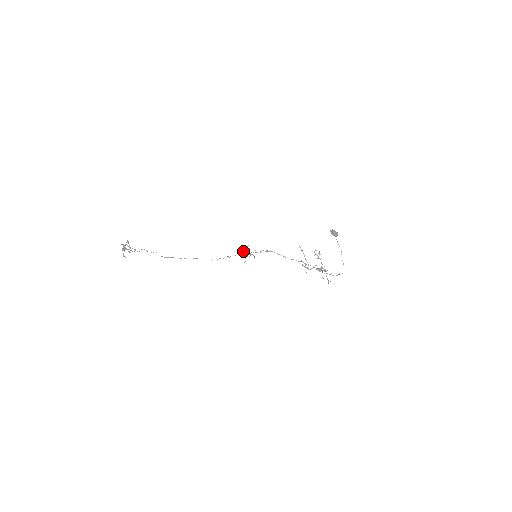
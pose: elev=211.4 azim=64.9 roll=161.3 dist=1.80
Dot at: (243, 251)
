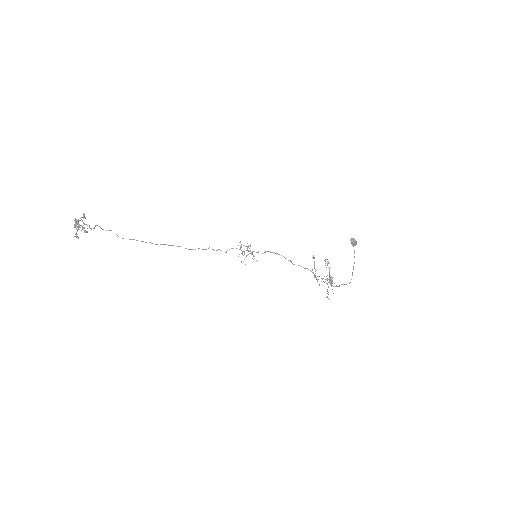
Dot at: (240, 247)
